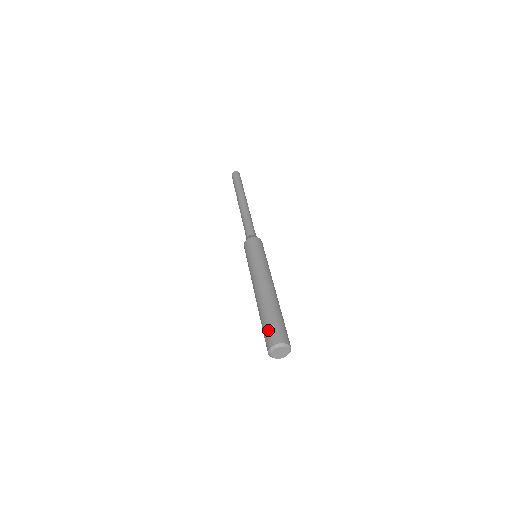
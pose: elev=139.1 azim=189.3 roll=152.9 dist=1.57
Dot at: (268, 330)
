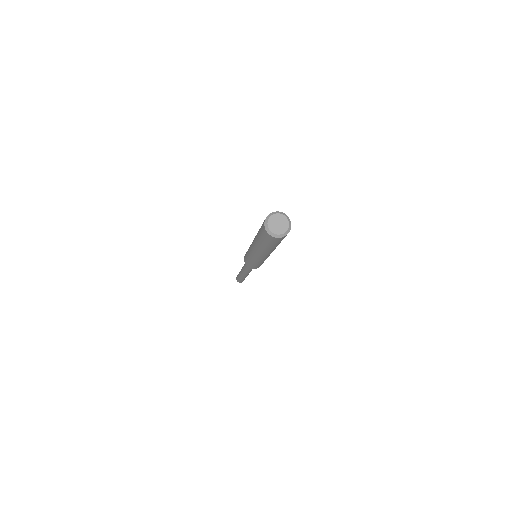
Dot at: occluded
